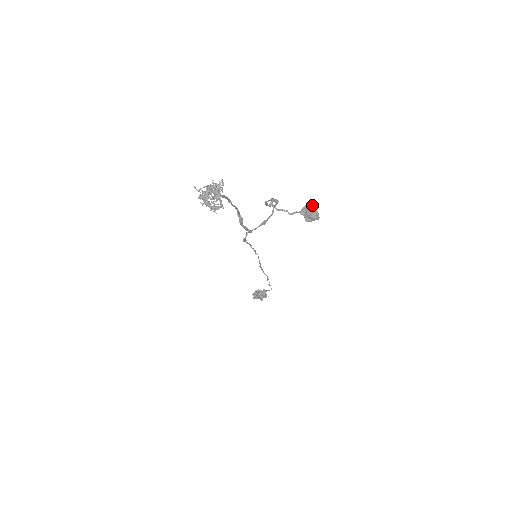
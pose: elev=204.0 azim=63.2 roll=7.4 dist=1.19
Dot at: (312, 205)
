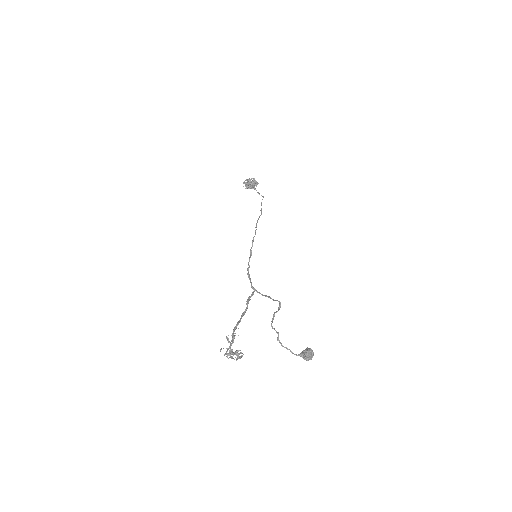
Dot at: (309, 358)
